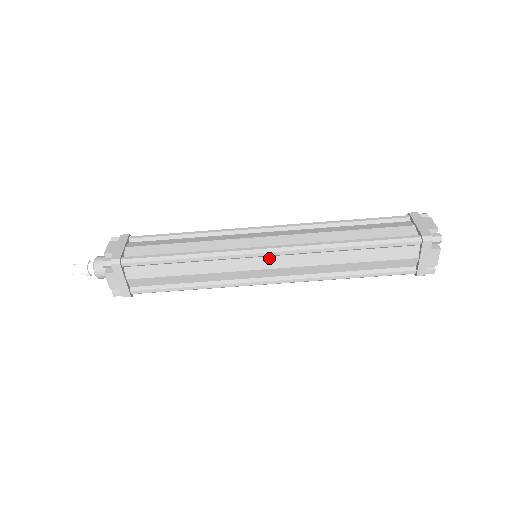
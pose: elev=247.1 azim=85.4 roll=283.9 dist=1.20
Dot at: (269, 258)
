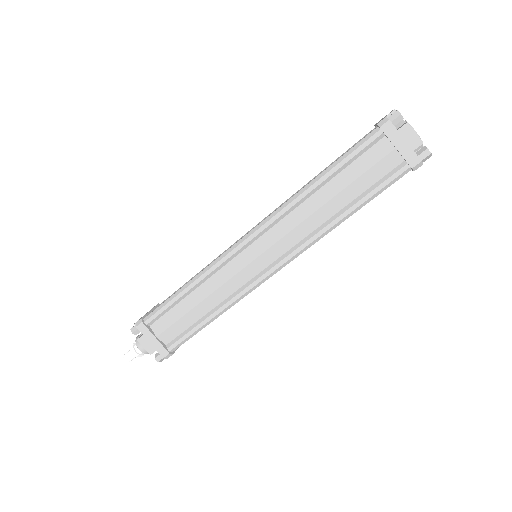
Dot at: occluded
